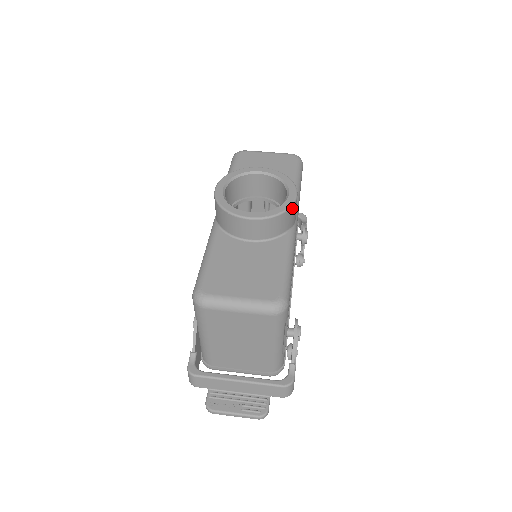
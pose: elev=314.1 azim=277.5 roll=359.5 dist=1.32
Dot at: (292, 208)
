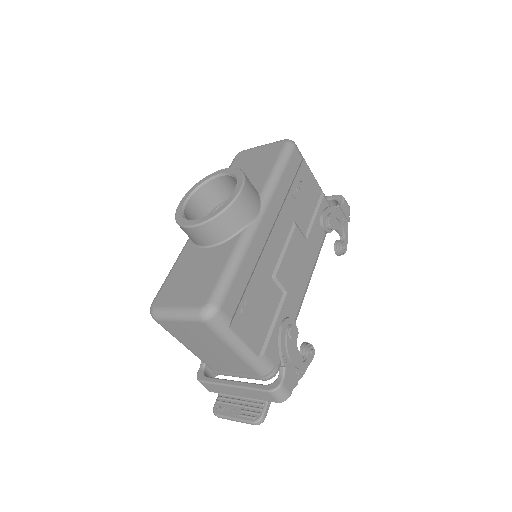
Dot at: (234, 206)
